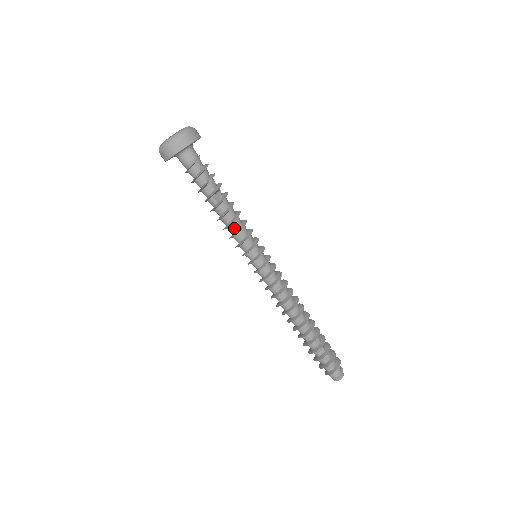
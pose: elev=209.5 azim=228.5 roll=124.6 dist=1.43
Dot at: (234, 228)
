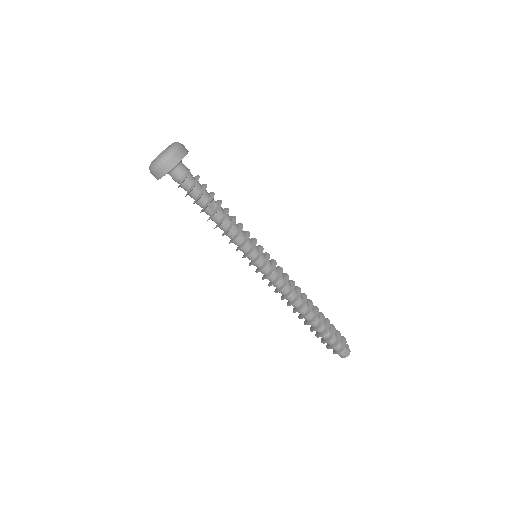
Dot at: (232, 234)
